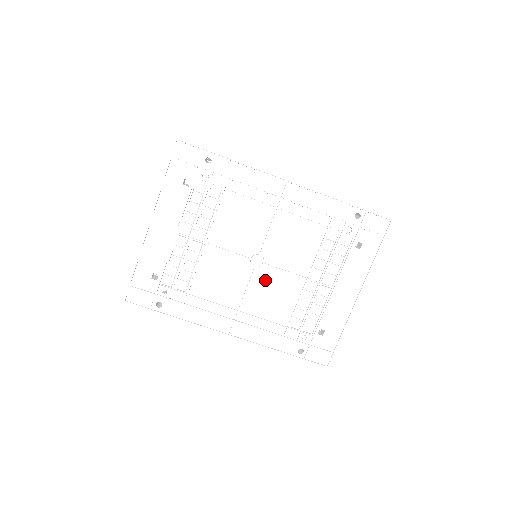
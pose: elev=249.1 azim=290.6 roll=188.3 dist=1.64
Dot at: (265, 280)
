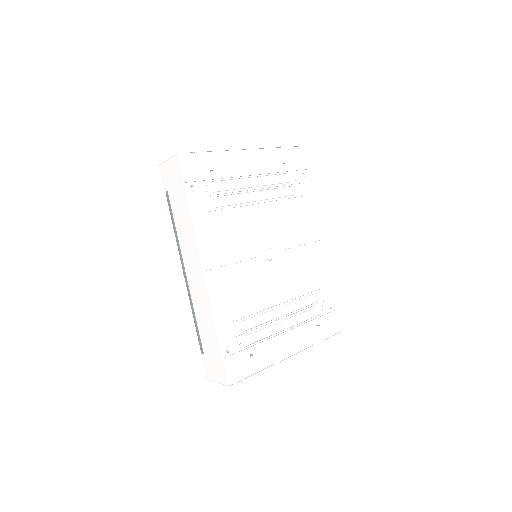
Dot at: (261, 271)
